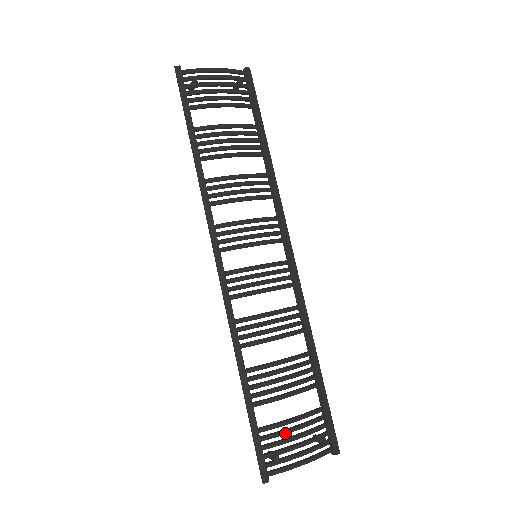
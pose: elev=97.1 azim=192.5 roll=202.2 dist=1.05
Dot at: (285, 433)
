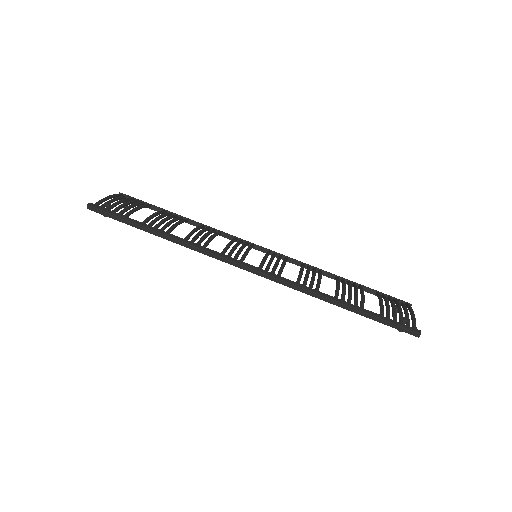
Dot at: (389, 307)
